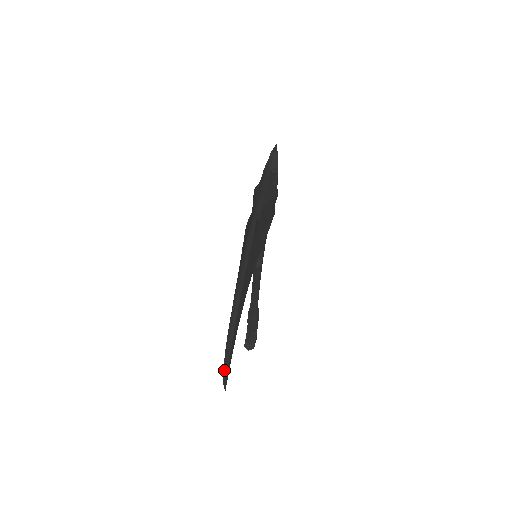
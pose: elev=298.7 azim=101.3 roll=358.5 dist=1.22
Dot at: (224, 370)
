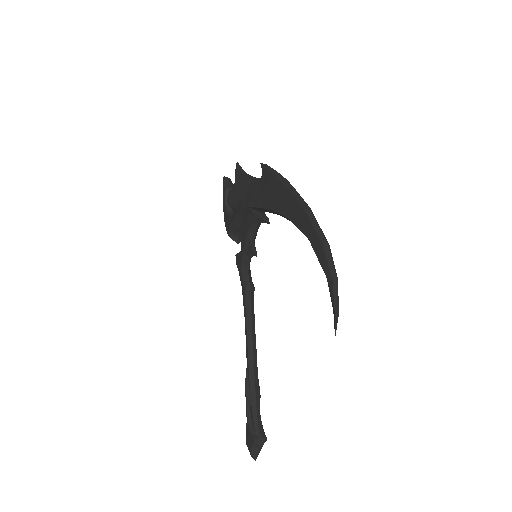
Dot at: (334, 276)
